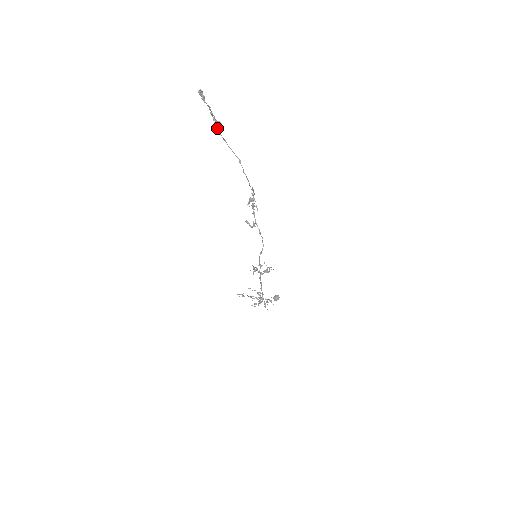
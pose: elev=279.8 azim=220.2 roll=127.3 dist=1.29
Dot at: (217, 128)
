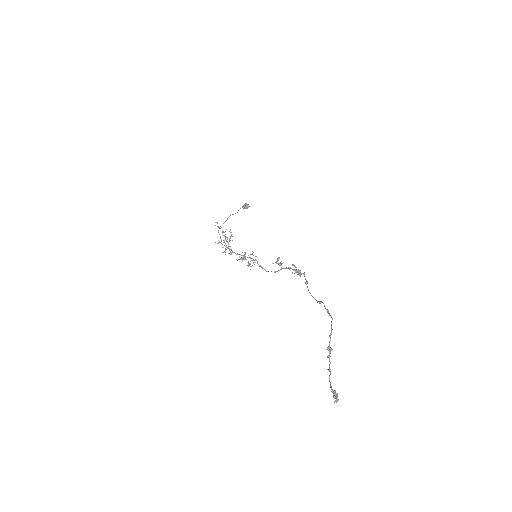
Dot at: (331, 324)
